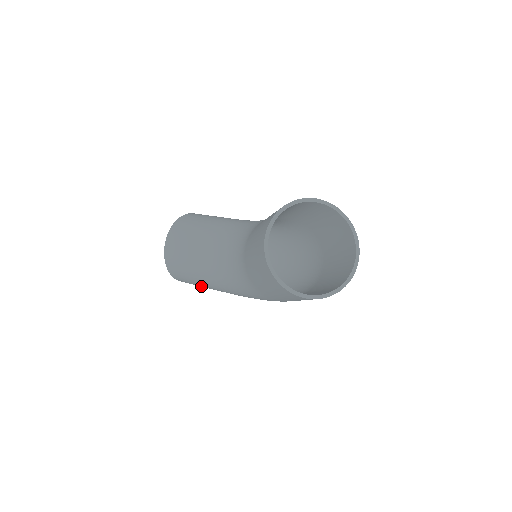
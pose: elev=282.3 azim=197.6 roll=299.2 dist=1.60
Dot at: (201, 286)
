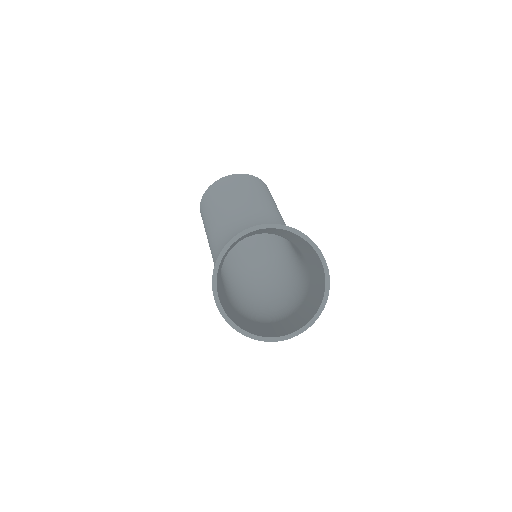
Dot at: occluded
